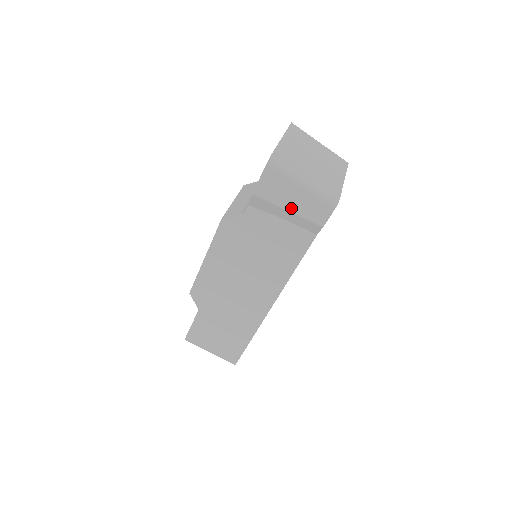
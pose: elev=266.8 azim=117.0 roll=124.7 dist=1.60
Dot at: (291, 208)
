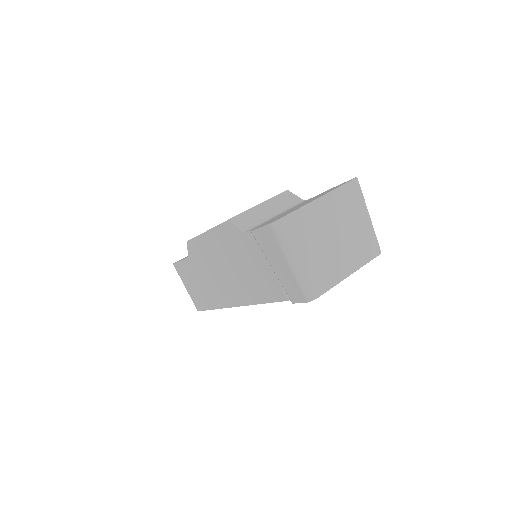
Dot at: (275, 268)
